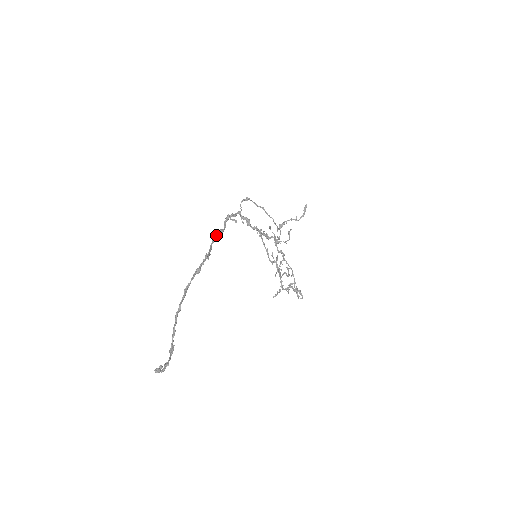
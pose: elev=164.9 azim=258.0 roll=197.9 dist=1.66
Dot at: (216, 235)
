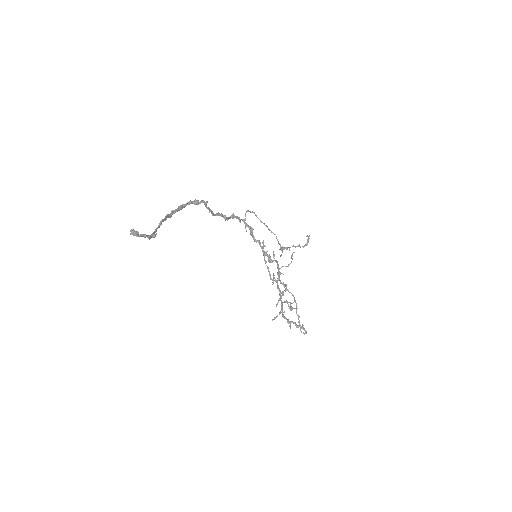
Dot at: (219, 213)
